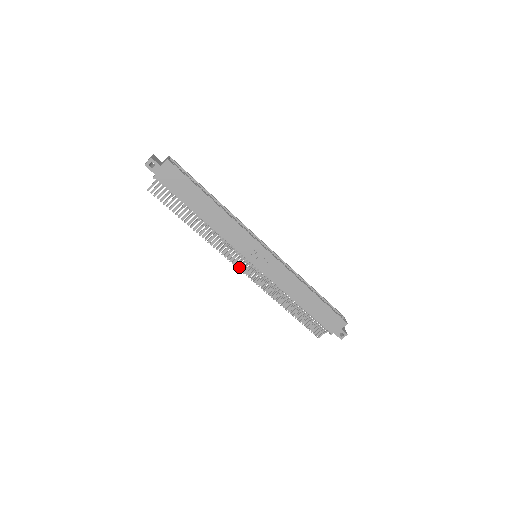
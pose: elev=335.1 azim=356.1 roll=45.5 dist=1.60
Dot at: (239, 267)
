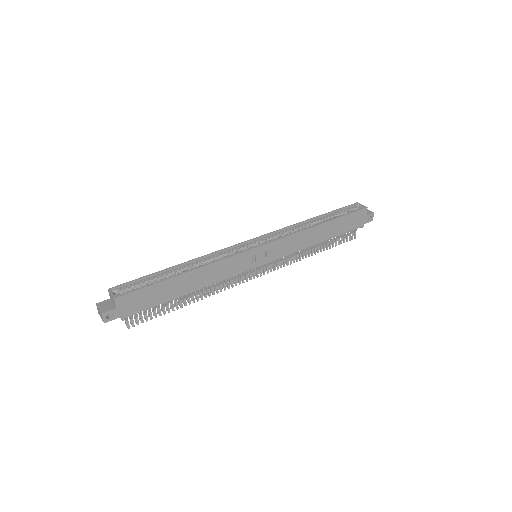
Dot at: (253, 277)
